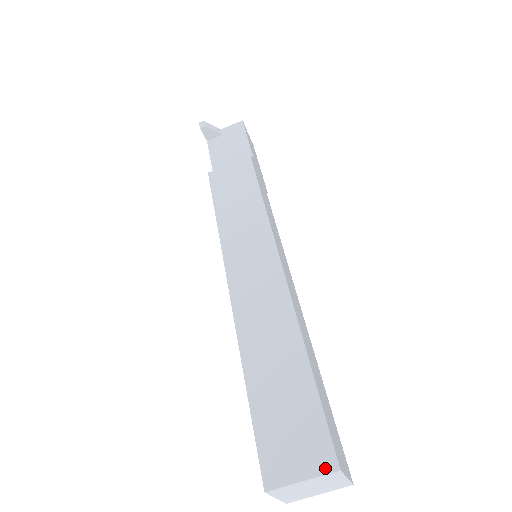
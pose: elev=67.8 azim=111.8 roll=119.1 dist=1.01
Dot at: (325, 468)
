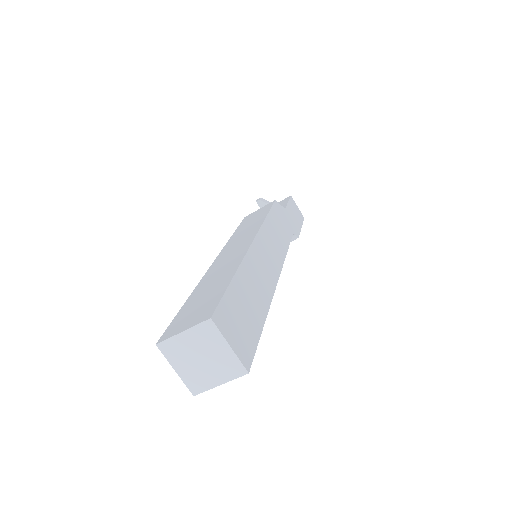
Dot at: (202, 320)
